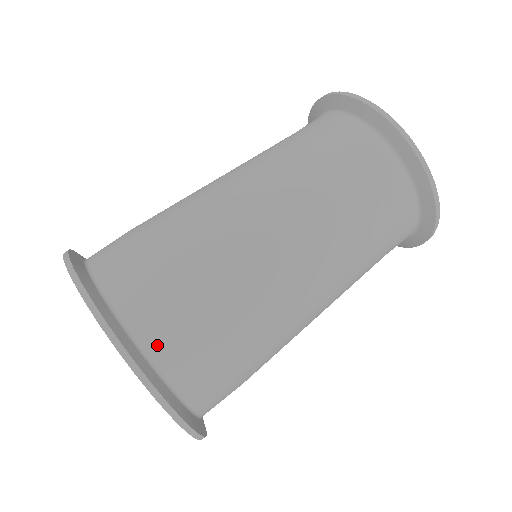
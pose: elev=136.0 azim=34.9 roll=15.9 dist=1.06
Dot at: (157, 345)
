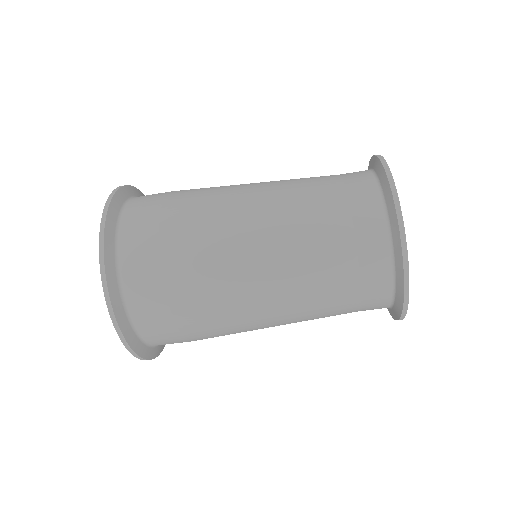
Dot at: (148, 333)
